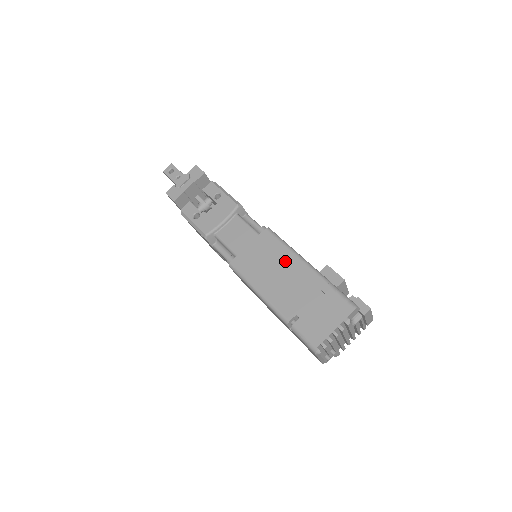
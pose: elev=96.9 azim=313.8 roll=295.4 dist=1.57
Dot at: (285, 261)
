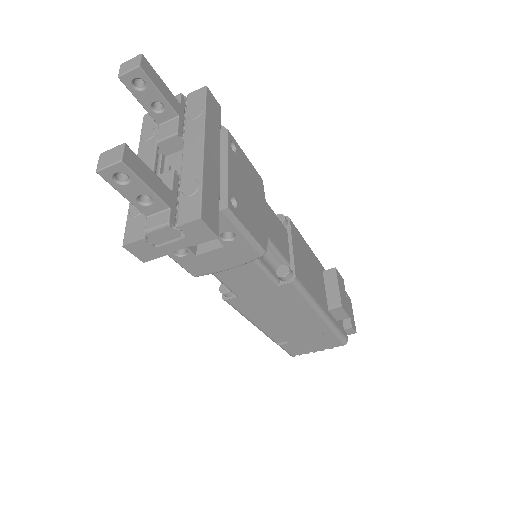
Dot at: (299, 312)
